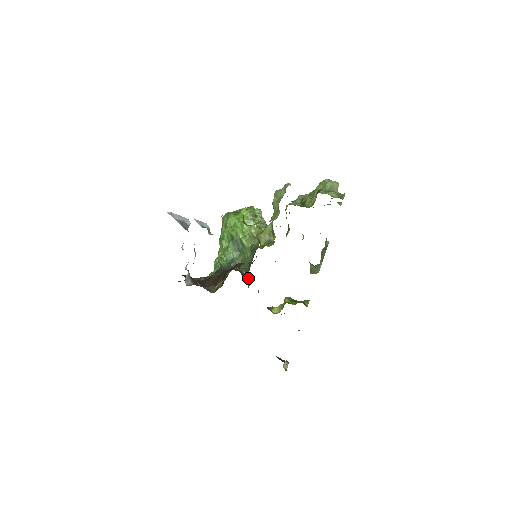
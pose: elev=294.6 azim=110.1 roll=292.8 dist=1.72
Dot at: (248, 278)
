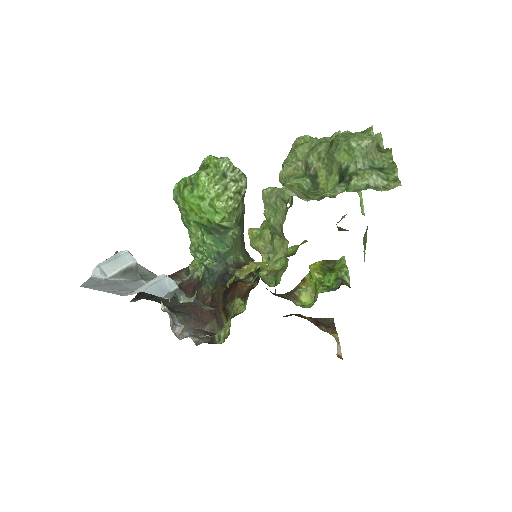
Dot at: (246, 253)
